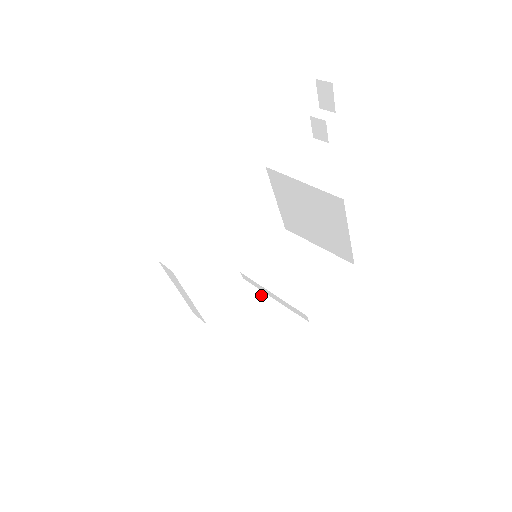
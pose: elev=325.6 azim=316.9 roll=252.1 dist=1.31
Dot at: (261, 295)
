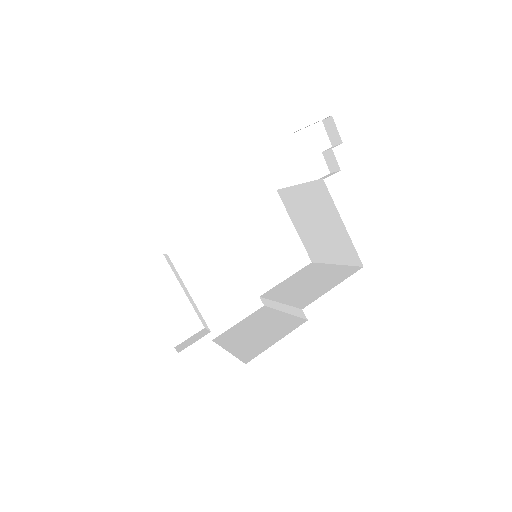
Dot at: (273, 312)
